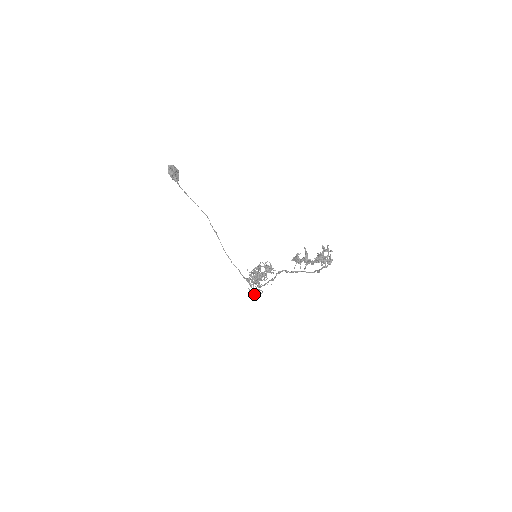
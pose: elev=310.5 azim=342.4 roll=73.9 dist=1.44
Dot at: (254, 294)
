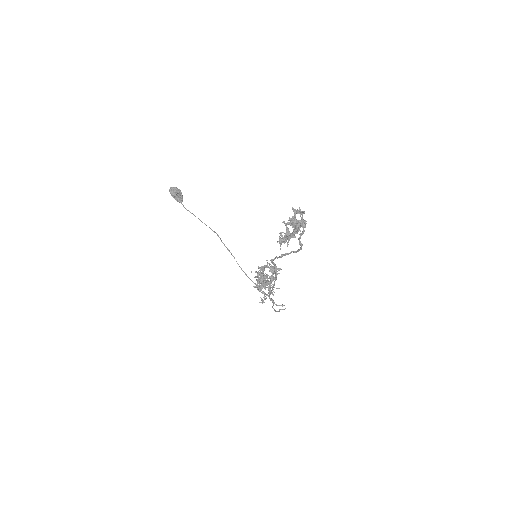
Dot at: (272, 307)
